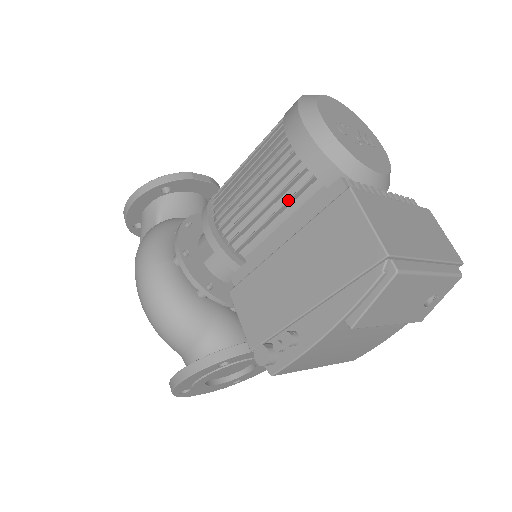
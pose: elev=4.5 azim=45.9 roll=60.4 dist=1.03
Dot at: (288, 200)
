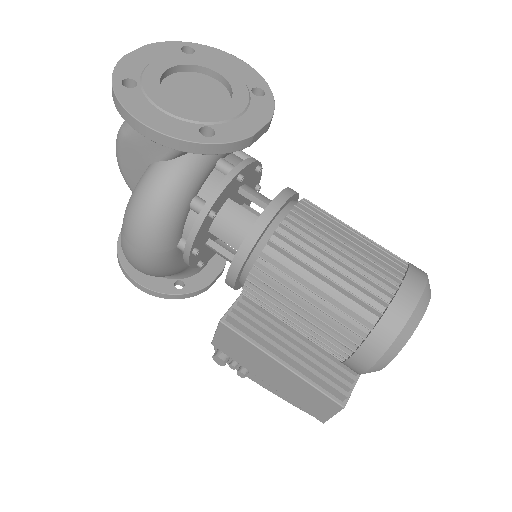
Dot at: occluded
